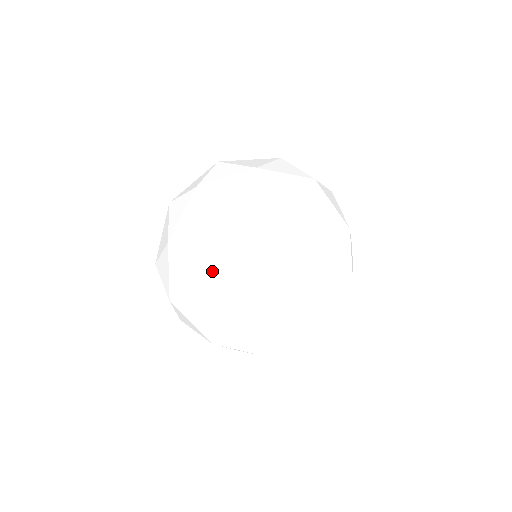
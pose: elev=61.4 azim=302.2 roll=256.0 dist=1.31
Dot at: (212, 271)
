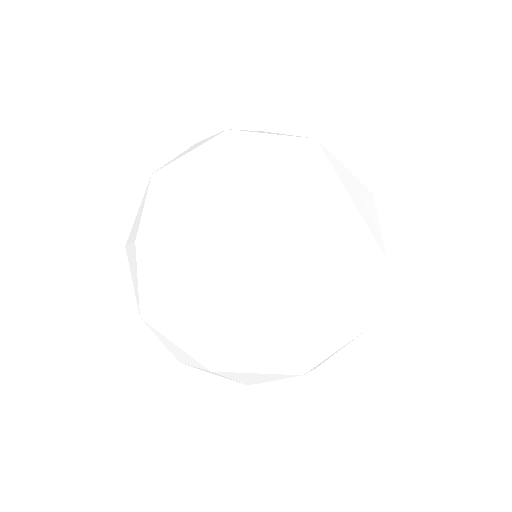
Dot at: (214, 275)
